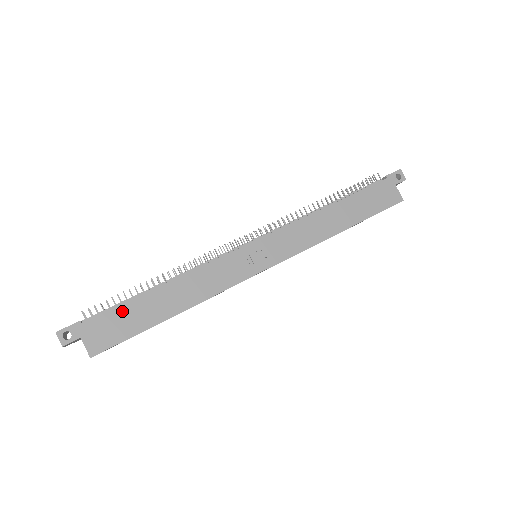
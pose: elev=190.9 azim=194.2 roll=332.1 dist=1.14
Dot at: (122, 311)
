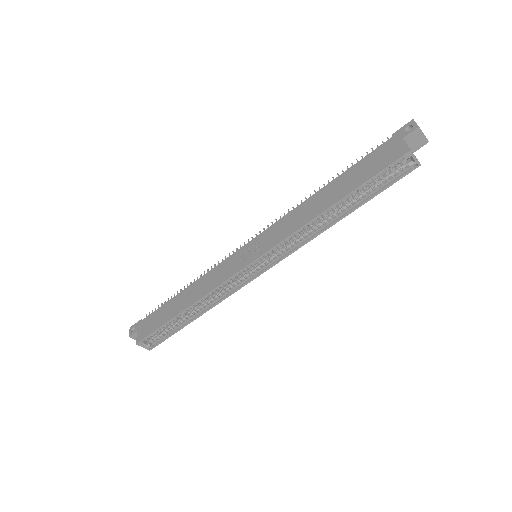
Dot at: (160, 311)
